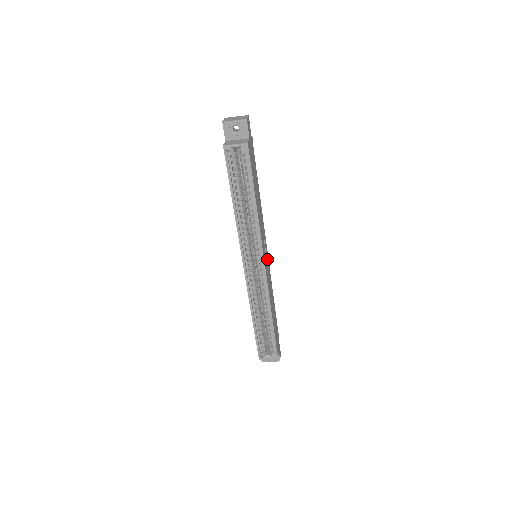
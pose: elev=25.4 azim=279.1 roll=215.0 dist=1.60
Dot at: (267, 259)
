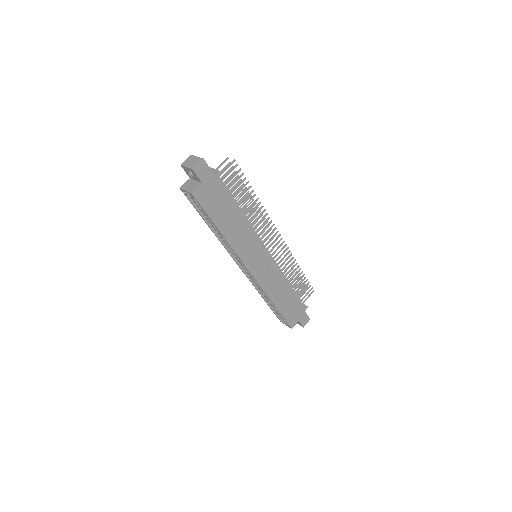
Dot at: (266, 260)
